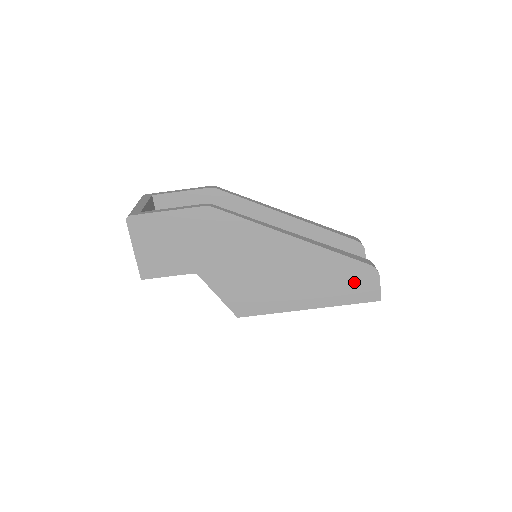
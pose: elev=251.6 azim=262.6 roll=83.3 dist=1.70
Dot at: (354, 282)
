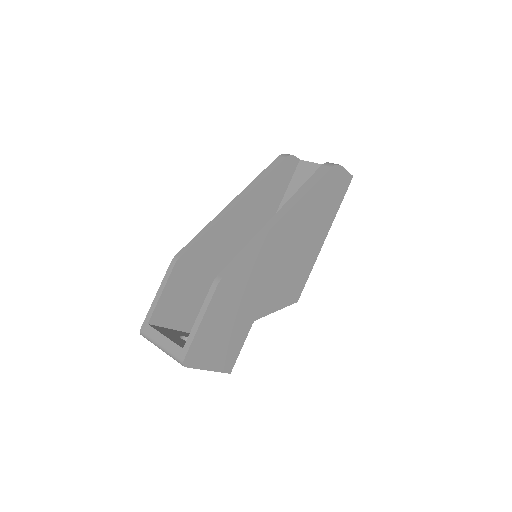
Dot at: (332, 189)
